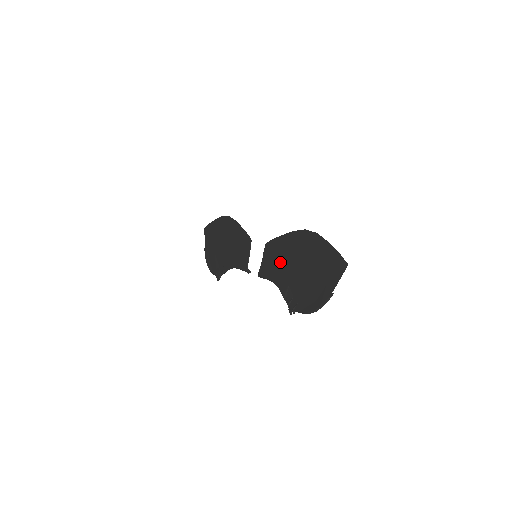
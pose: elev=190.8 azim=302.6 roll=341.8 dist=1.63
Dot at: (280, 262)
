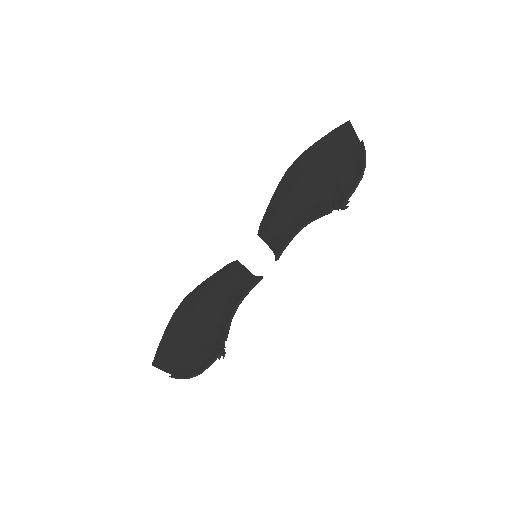
Dot at: (289, 212)
